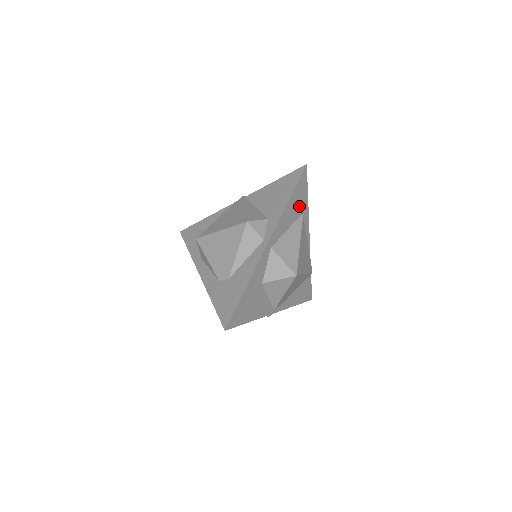
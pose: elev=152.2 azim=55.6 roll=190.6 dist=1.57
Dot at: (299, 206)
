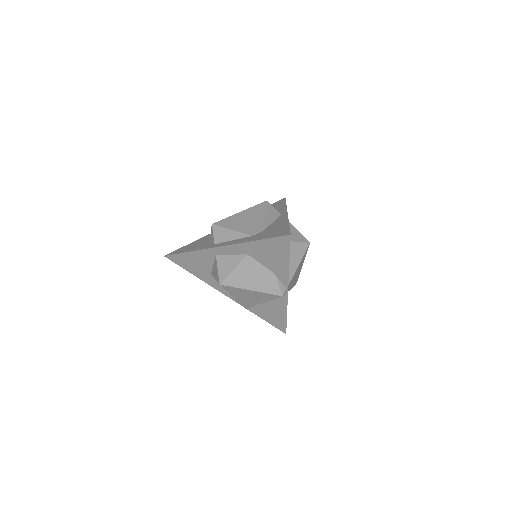
Dot at: occluded
